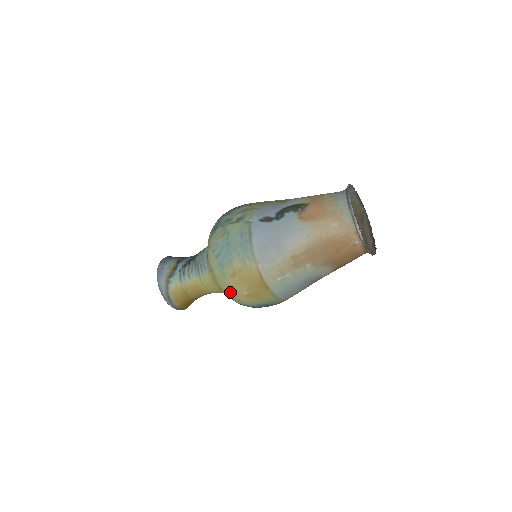
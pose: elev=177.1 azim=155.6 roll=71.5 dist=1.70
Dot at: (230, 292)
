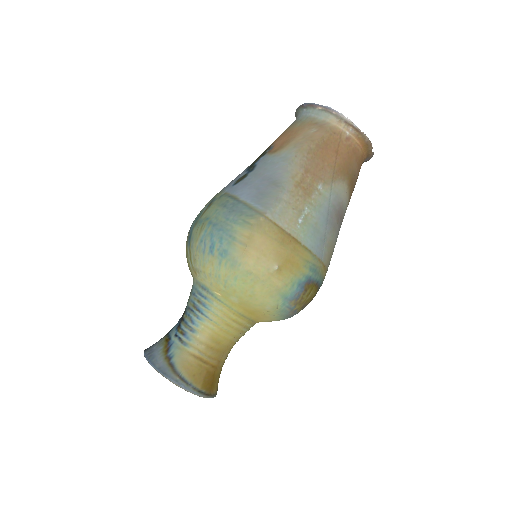
Dot at: (256, 284)
